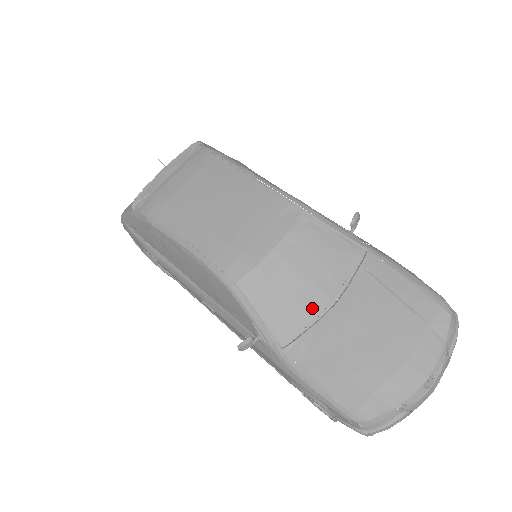
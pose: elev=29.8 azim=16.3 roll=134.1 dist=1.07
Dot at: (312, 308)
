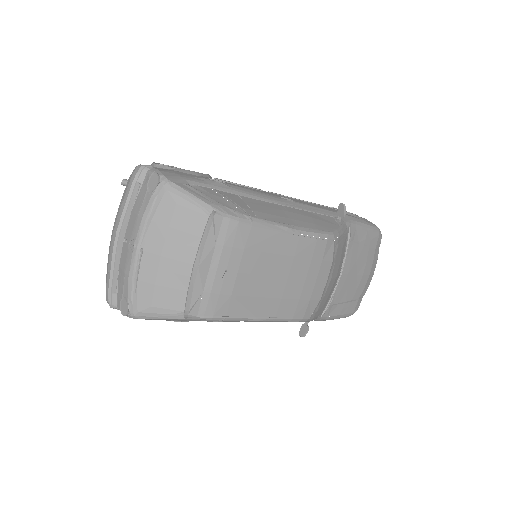
Dot at: (334, 287)
